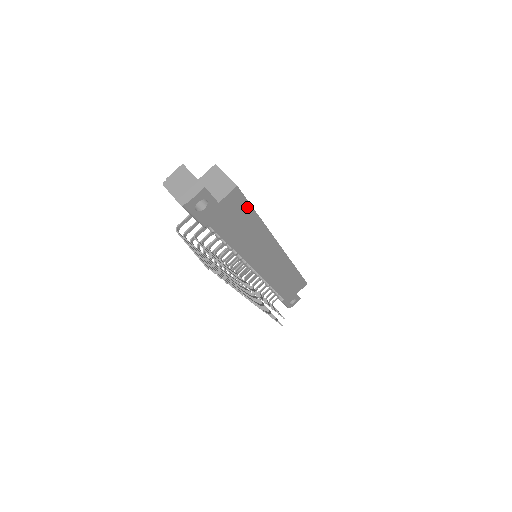
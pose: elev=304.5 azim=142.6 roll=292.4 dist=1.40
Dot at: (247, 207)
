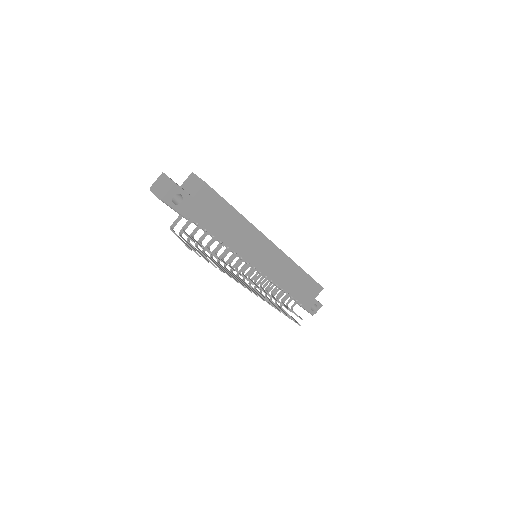
Dot at: (223, 202)
